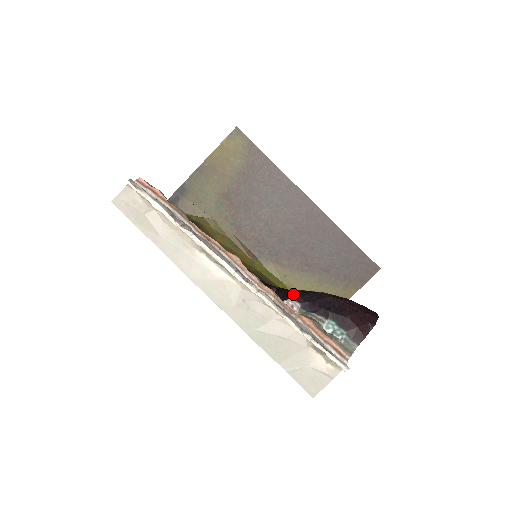
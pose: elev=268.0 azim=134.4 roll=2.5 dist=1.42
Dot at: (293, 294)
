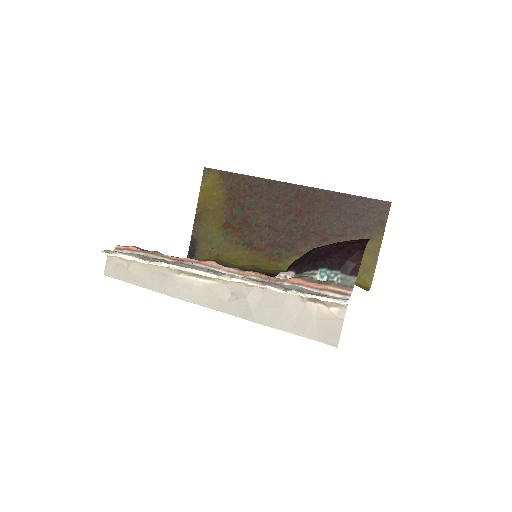
Dot at: (288, 267)
